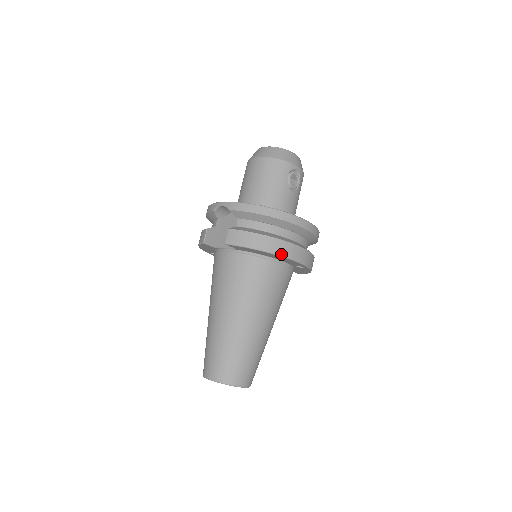
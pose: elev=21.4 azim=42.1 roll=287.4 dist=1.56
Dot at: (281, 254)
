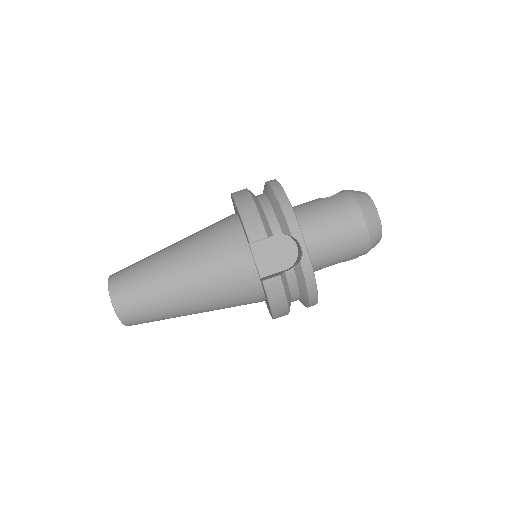
Dot at: (275, 318)
